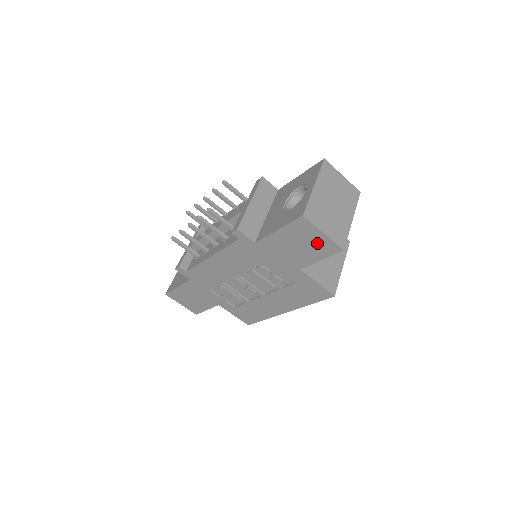
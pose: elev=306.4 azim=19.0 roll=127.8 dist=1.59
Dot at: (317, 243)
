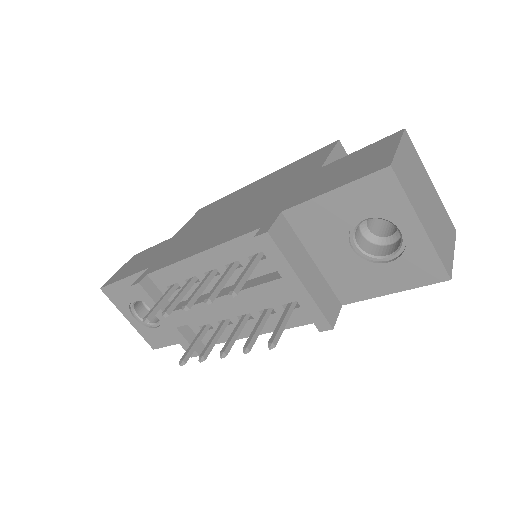
Dot at: occluded
